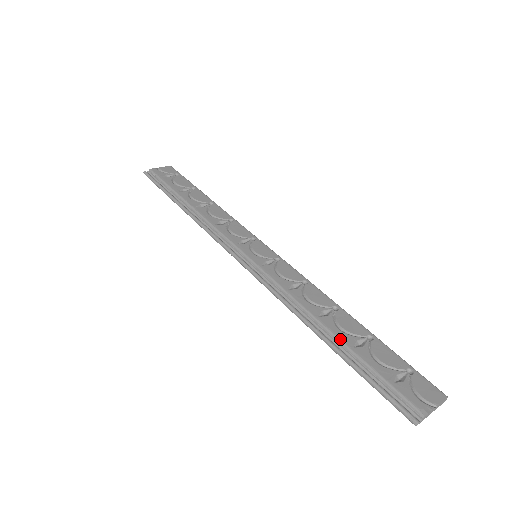
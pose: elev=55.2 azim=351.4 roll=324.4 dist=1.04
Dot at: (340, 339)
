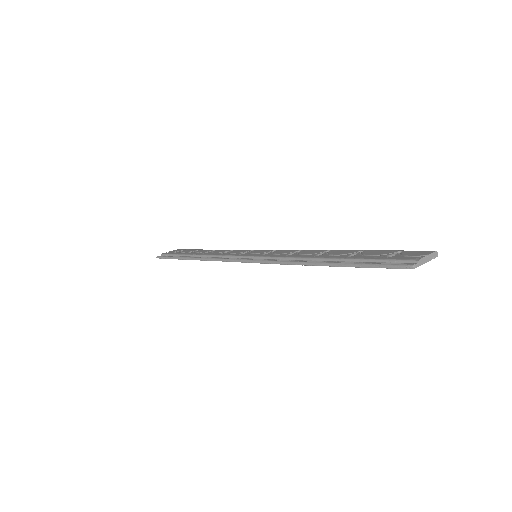
Dot at: (335, 258)
